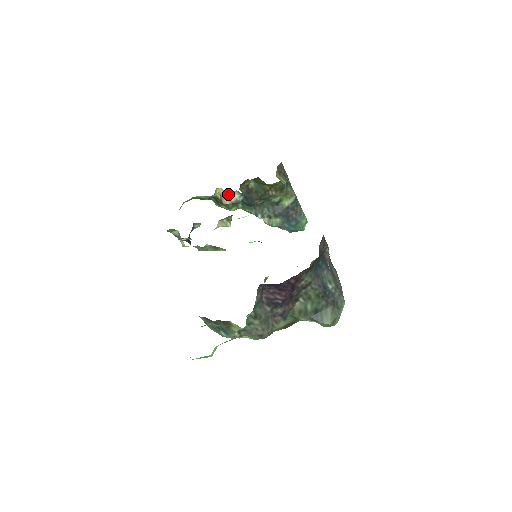
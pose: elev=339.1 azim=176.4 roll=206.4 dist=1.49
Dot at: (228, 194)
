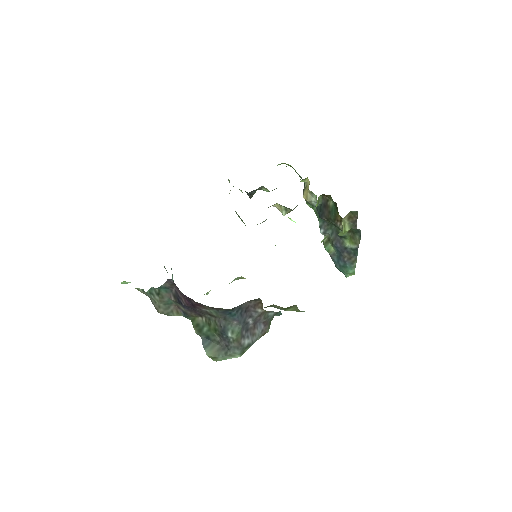
Dot at: (309, 191)
